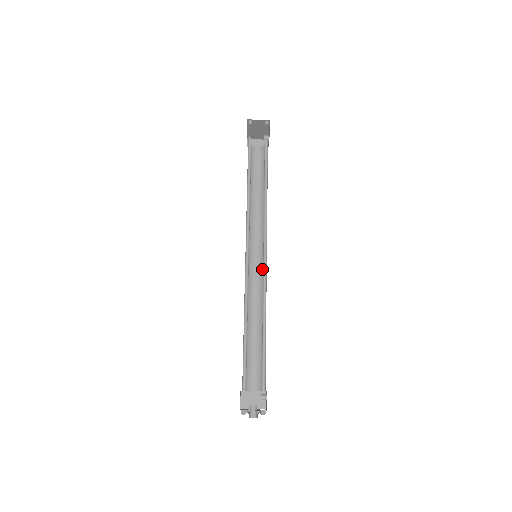
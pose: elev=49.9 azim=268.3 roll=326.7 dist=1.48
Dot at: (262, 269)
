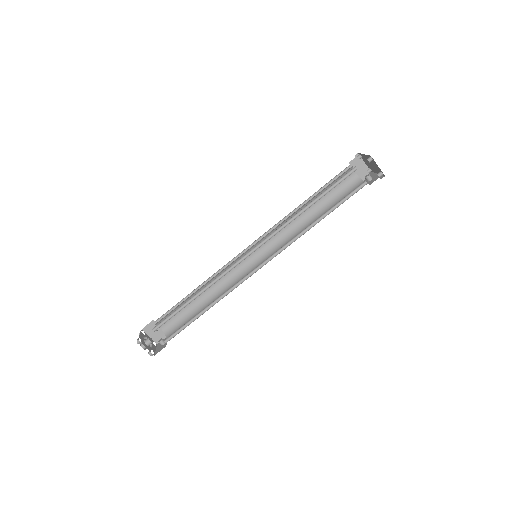
Dot at: (251, 266)
